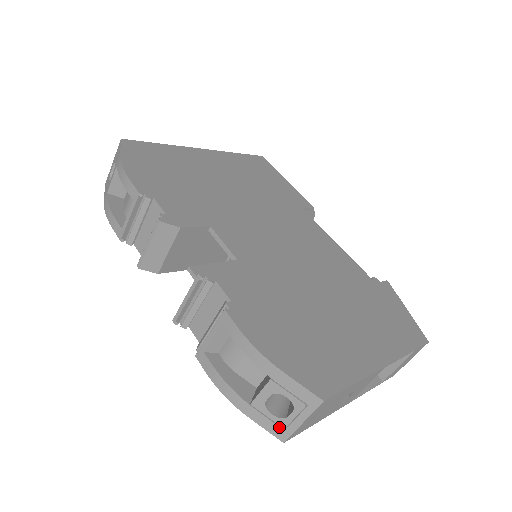
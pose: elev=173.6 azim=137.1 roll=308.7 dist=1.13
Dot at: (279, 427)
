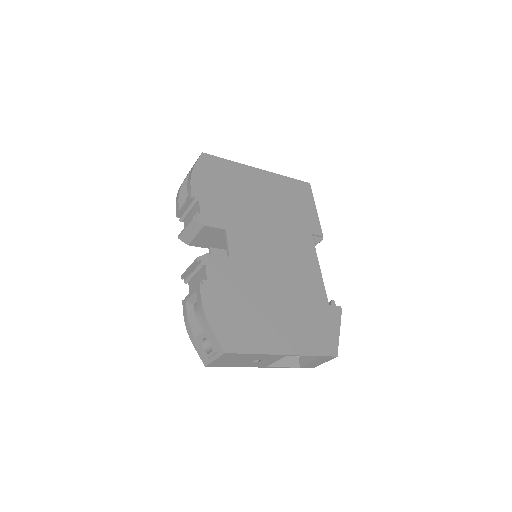
Dot at: (205, 357)
